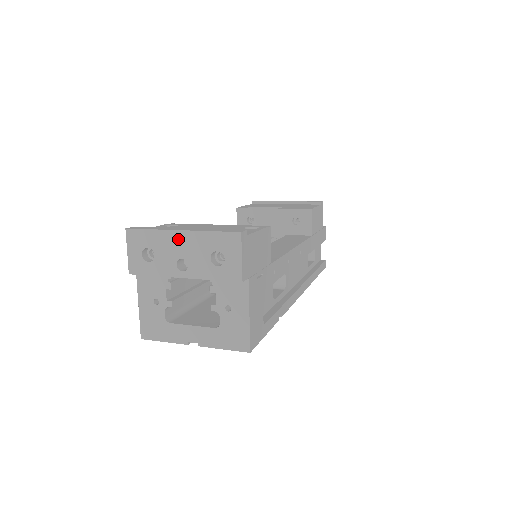
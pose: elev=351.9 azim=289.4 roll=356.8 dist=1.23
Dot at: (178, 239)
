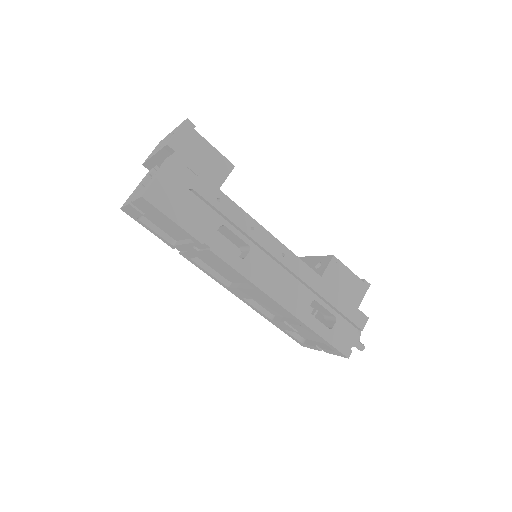
Dot at: (168, 136)
